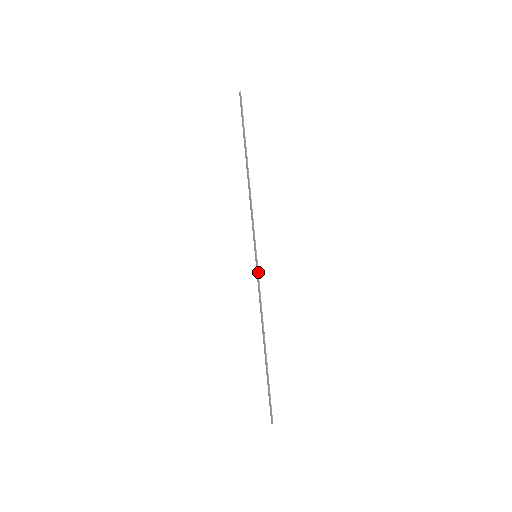
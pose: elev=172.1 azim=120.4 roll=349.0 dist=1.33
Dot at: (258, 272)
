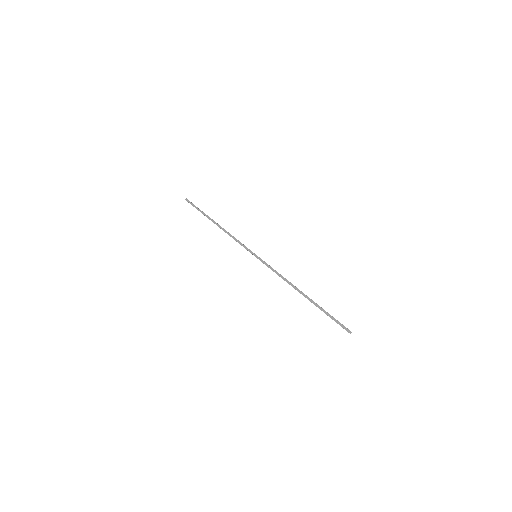
Dot at: (264, 262)
